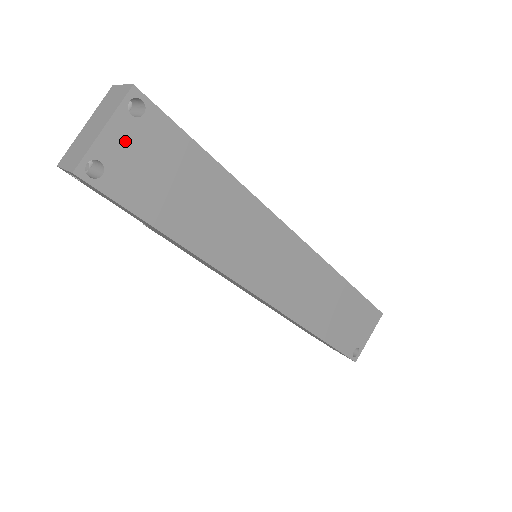
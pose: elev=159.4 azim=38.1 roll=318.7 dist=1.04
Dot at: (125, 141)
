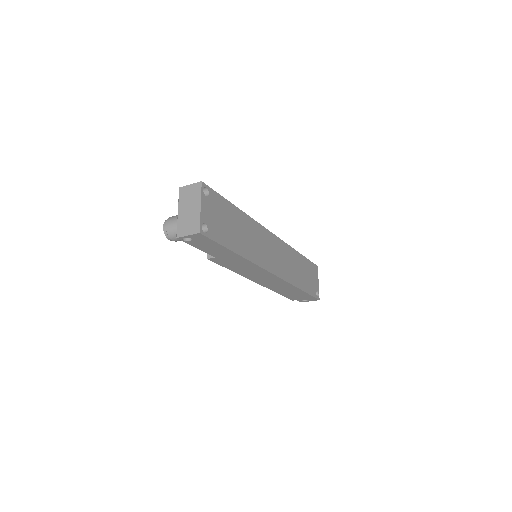
Dot at: (208, 210)
